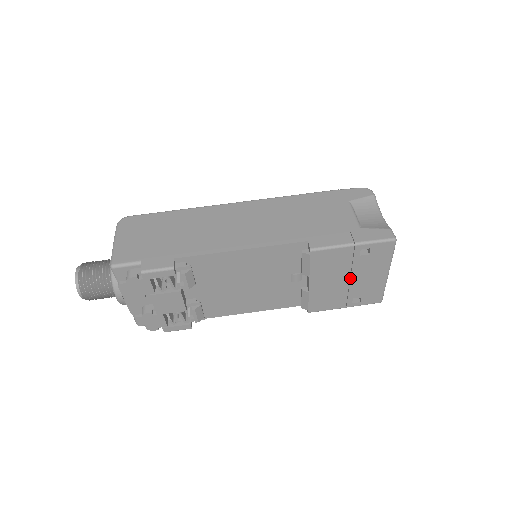
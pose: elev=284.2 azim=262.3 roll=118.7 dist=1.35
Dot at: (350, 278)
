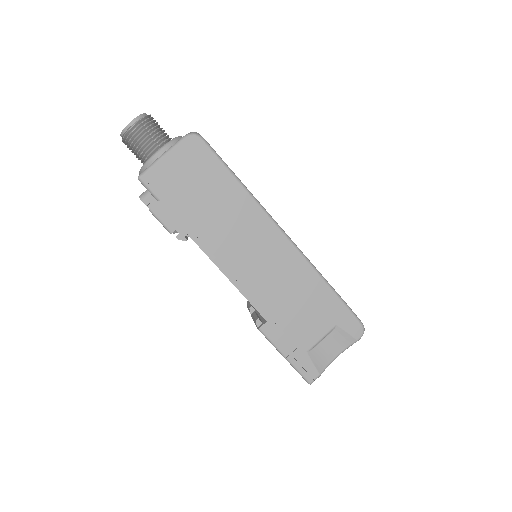
Dot at: occluded
